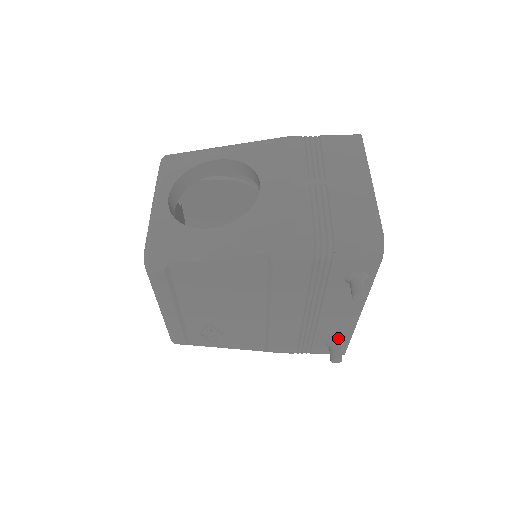
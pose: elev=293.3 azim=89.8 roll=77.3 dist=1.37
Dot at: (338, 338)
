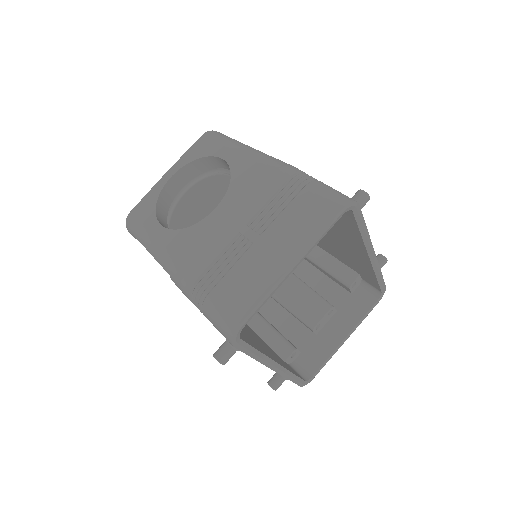
Dot at: occluded
